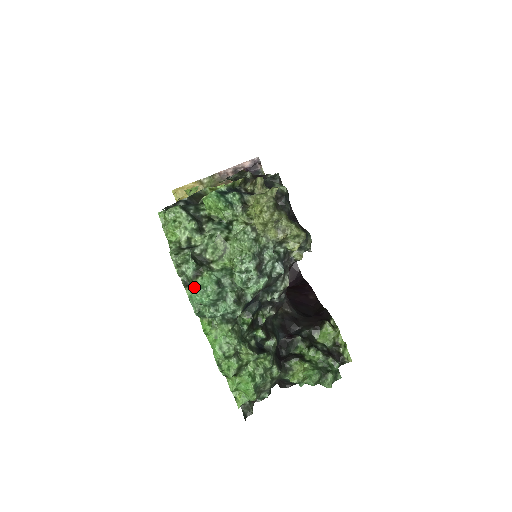
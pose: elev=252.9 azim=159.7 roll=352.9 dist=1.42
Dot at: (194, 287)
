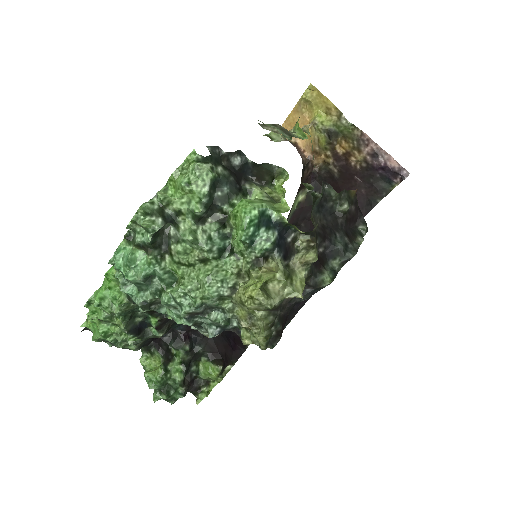
Dot at: (130, 250)
